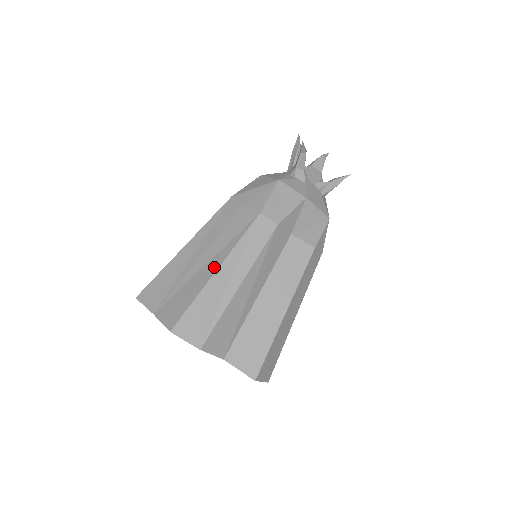
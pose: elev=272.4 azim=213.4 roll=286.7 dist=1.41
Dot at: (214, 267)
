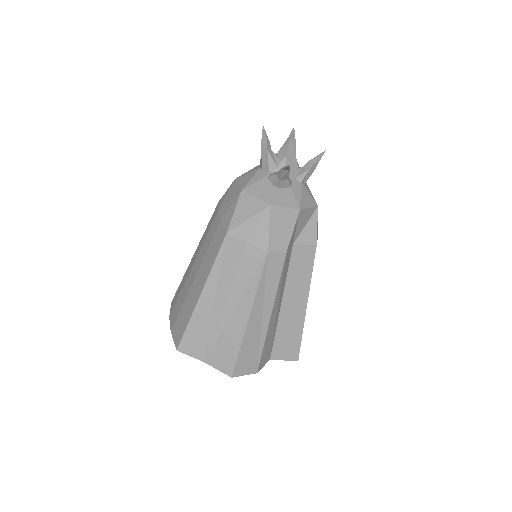
Dot at: (245, 314)
